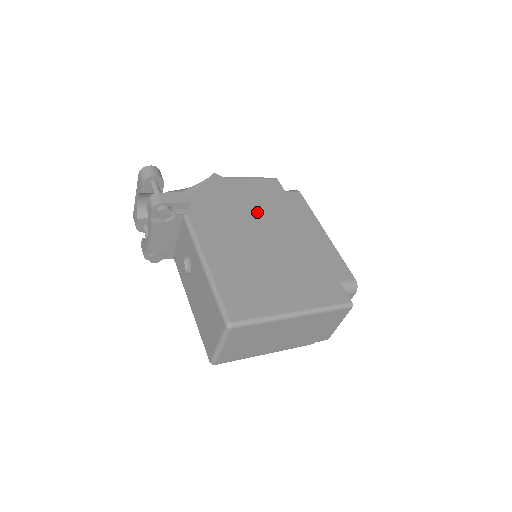
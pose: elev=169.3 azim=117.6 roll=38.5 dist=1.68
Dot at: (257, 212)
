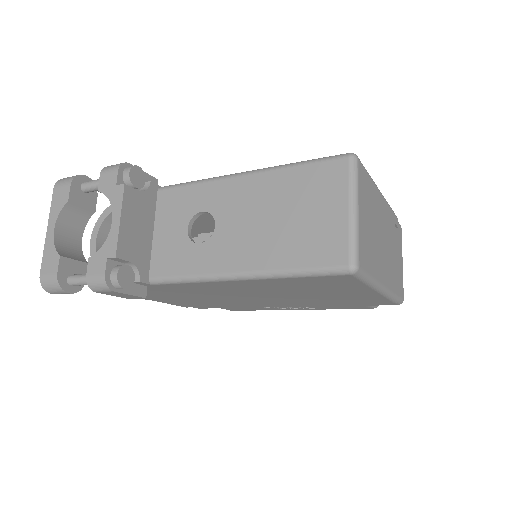
Dot at: occluded
